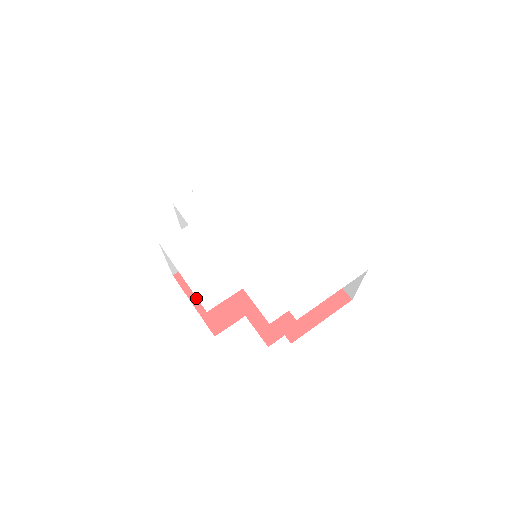
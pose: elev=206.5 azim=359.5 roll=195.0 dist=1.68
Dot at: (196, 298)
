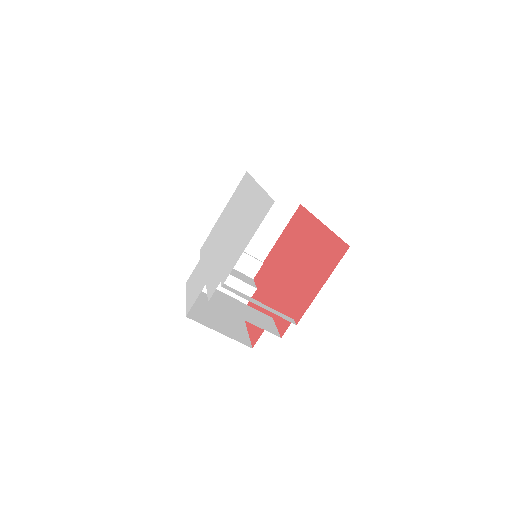
Dot at: occluded
